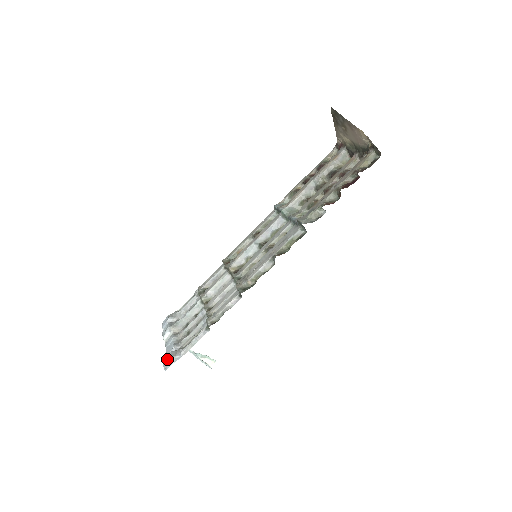
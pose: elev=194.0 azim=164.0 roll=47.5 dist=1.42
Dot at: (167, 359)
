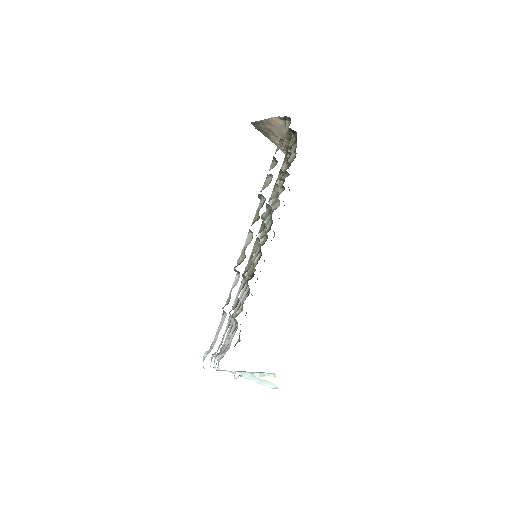
Dot at: occluded
